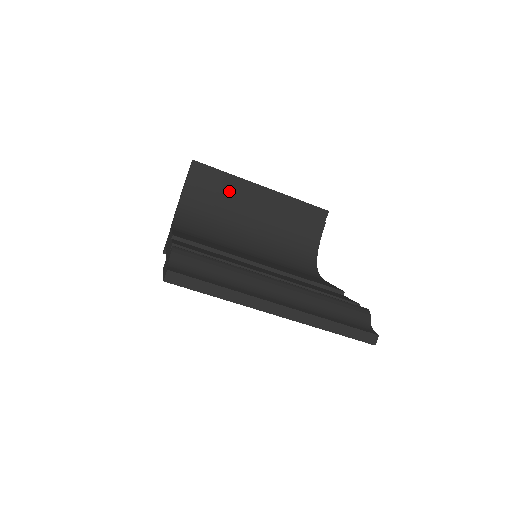
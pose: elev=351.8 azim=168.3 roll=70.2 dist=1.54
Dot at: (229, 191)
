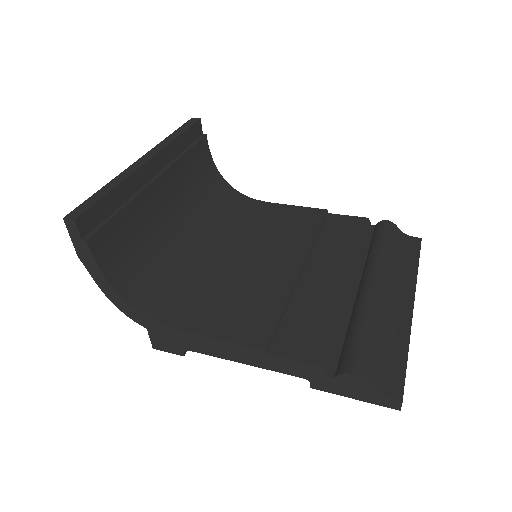
Dot at: (133, 207)
